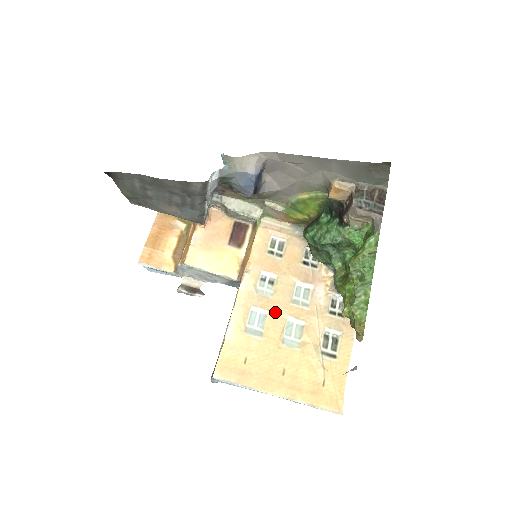
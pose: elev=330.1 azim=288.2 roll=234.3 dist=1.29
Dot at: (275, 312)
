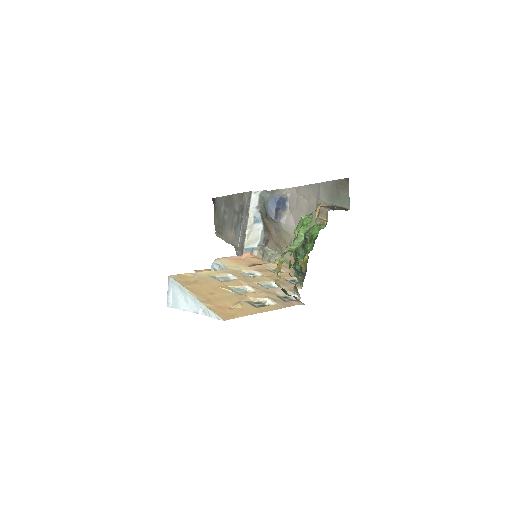
Dot at: (241, 280)
